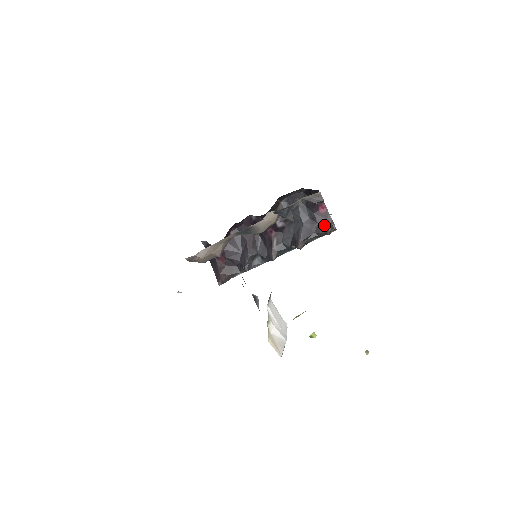
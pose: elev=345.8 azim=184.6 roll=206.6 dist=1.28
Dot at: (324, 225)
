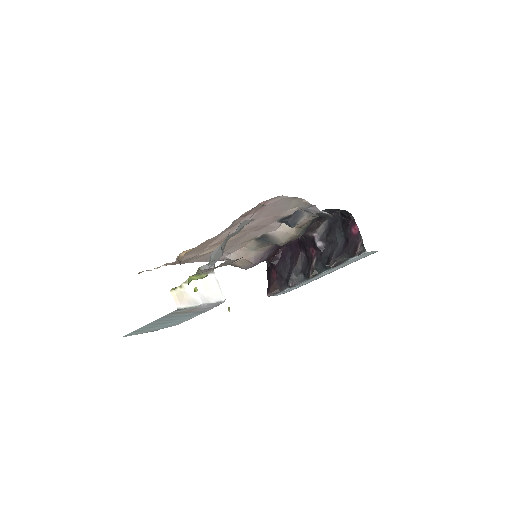
Dot at: (355, 246)
